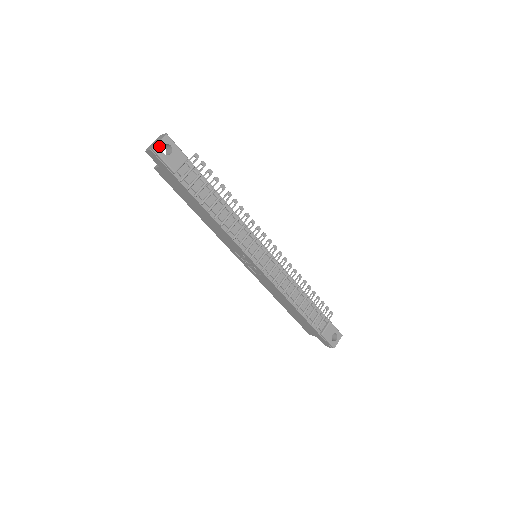
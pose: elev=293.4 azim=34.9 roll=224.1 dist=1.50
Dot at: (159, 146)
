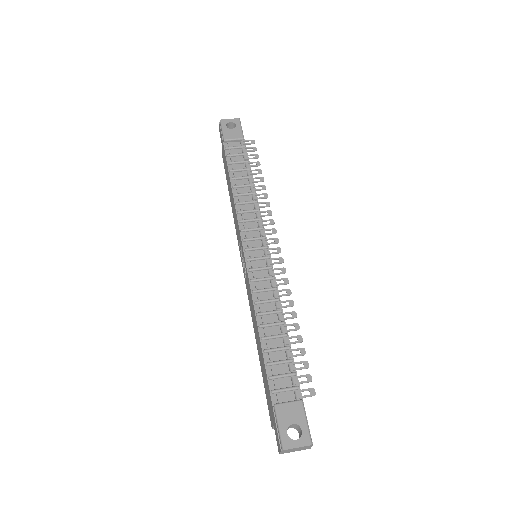
Dot at: (227, 121)
